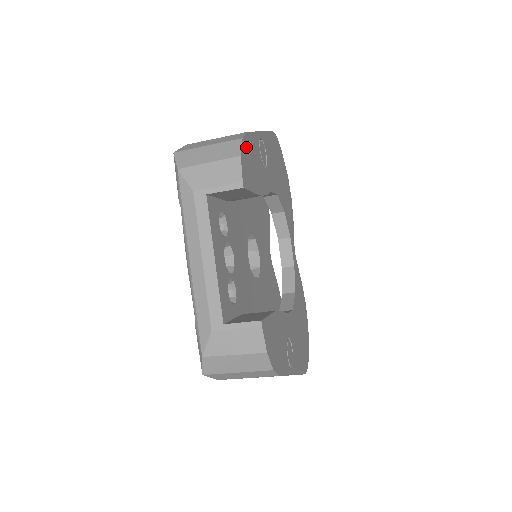
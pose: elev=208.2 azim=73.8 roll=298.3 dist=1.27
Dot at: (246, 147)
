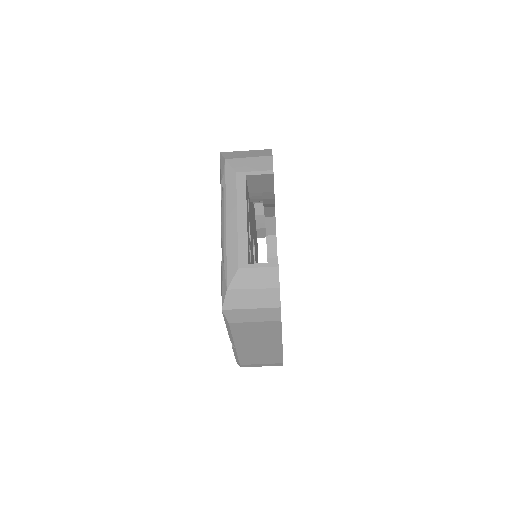
Dot at: occluded
